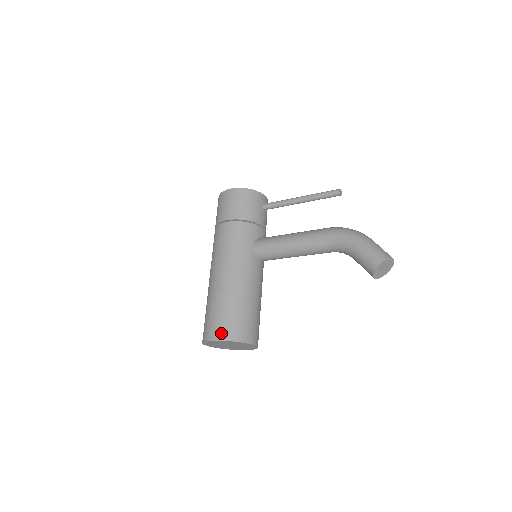
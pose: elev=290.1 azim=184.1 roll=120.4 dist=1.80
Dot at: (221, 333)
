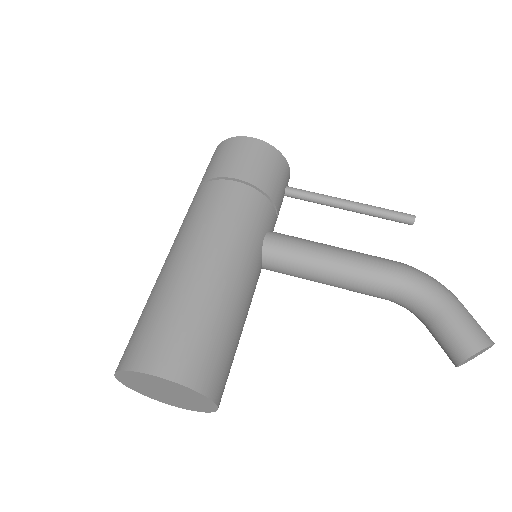
Dot at: (178, 366)
